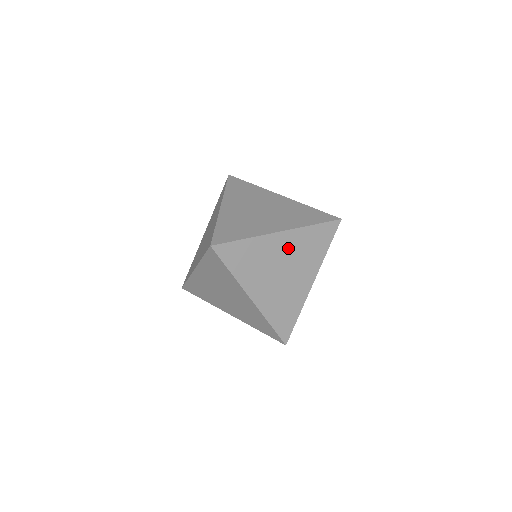
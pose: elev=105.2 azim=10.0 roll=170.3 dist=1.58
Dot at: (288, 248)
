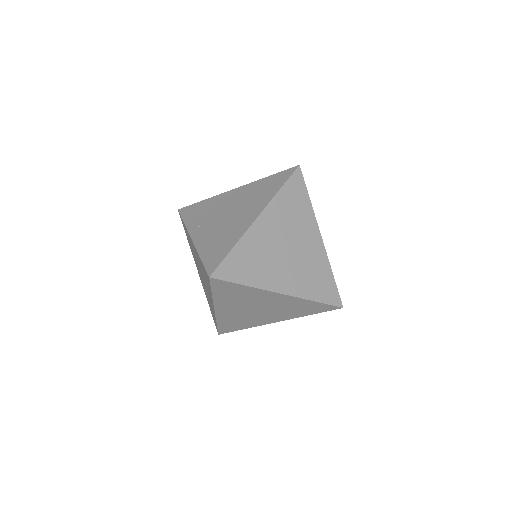
Dot at: (278, 302)
